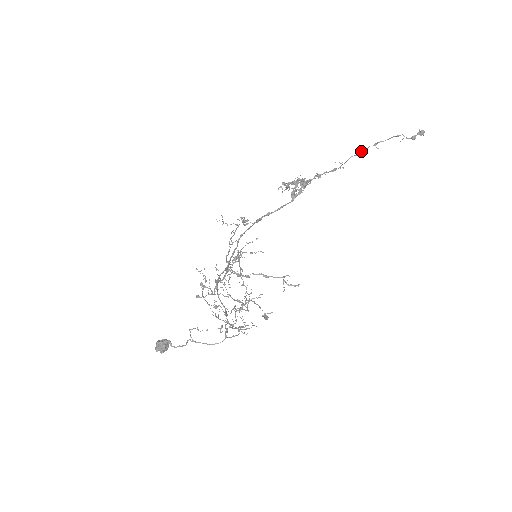
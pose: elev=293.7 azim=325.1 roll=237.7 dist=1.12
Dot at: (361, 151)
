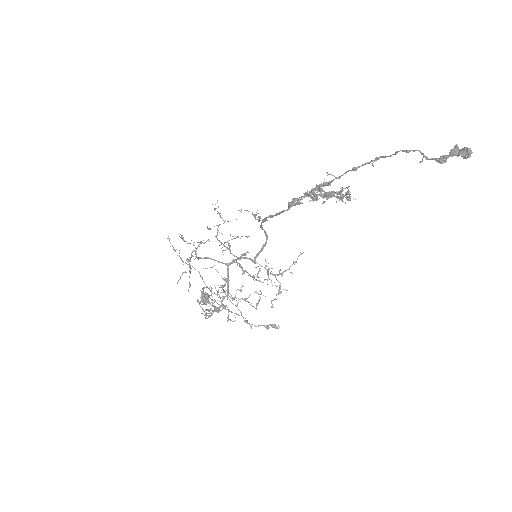
Dot at: occluded
